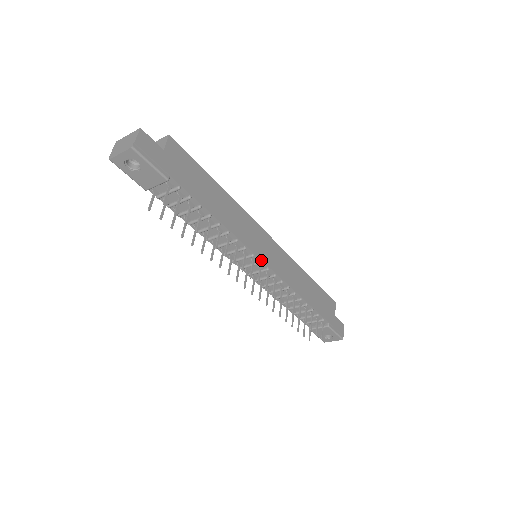
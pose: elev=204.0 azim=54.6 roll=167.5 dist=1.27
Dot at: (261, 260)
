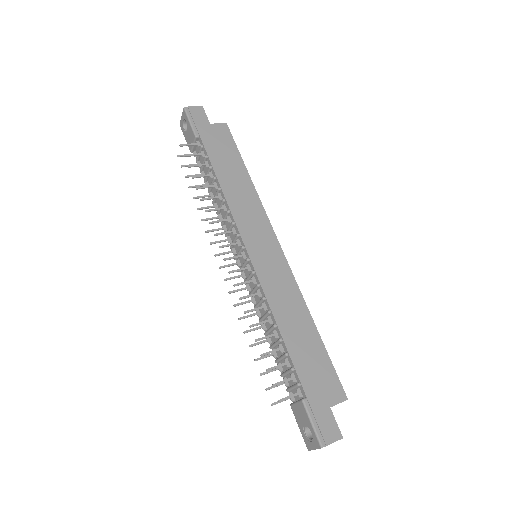
Dot at: (244, 245)
